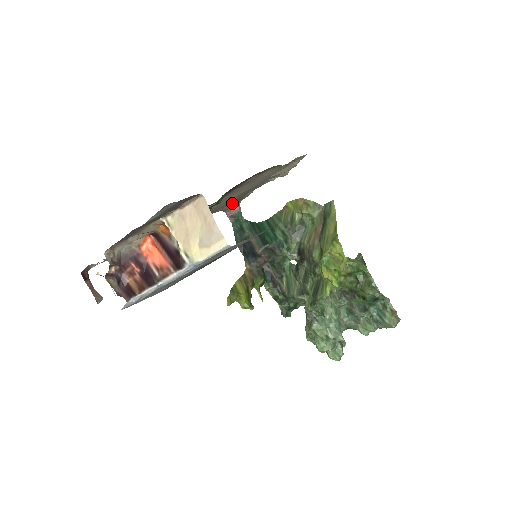
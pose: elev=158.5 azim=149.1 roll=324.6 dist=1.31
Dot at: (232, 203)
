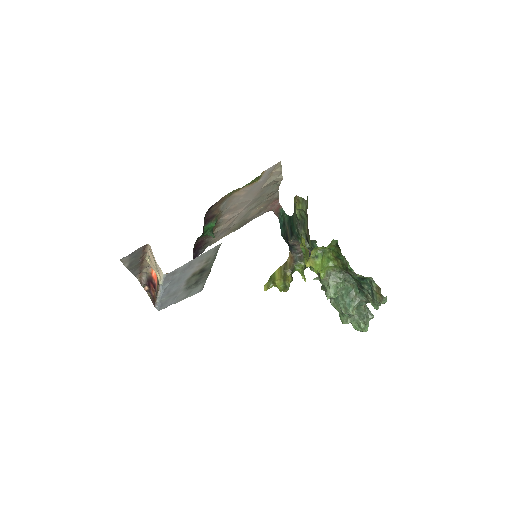
Dot at: (270, 205)
